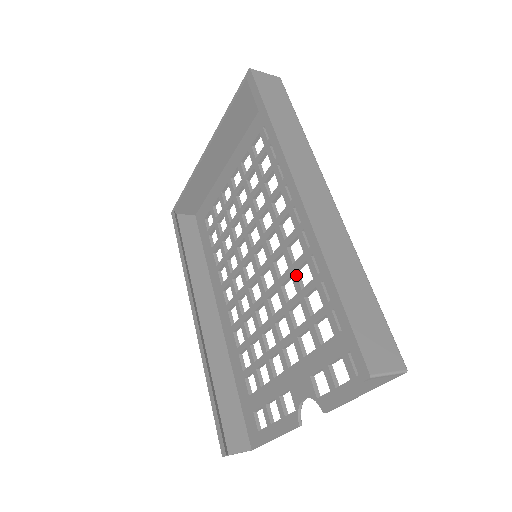
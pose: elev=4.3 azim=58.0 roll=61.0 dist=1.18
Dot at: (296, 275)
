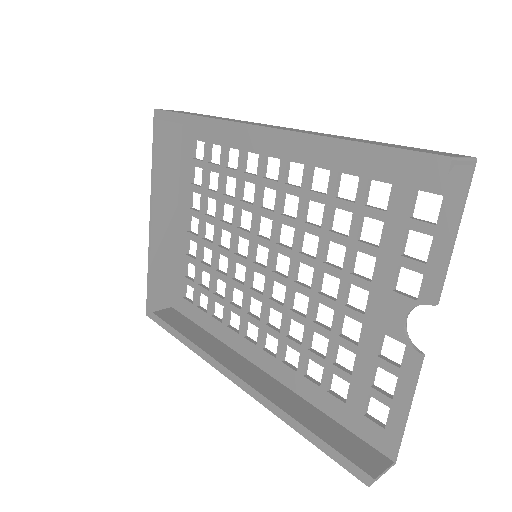
Dot at: (306, 223)
